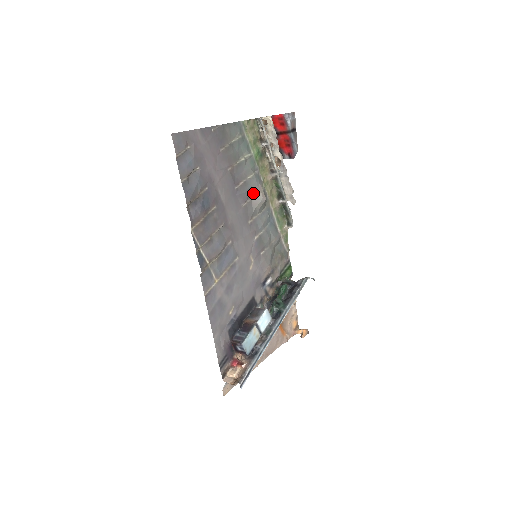
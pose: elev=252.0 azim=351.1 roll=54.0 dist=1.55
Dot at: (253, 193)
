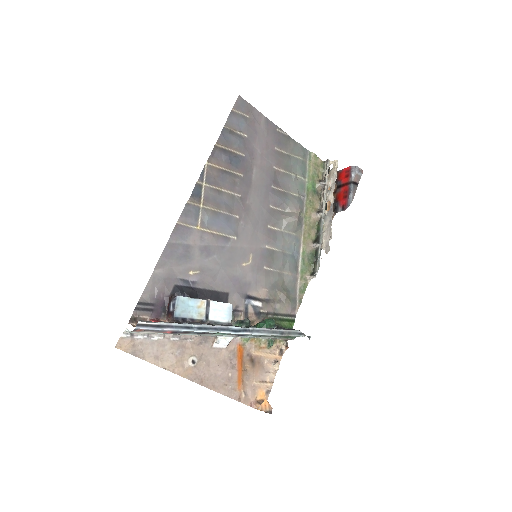
Dot at: (288, 208)
